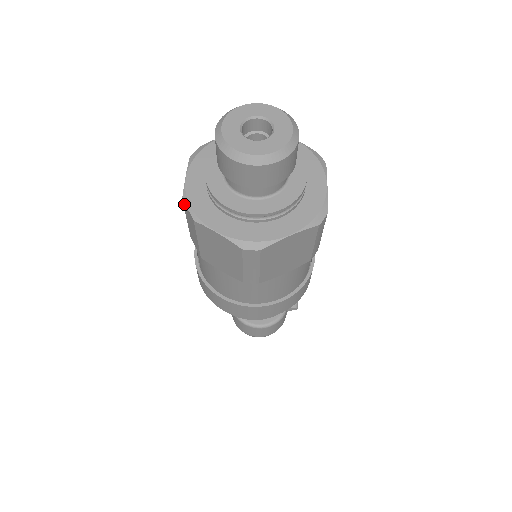
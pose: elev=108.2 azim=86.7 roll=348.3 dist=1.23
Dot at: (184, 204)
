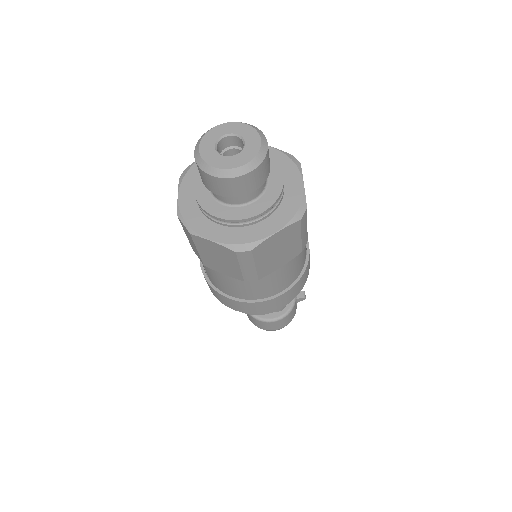
Dot at: (180, 221)
